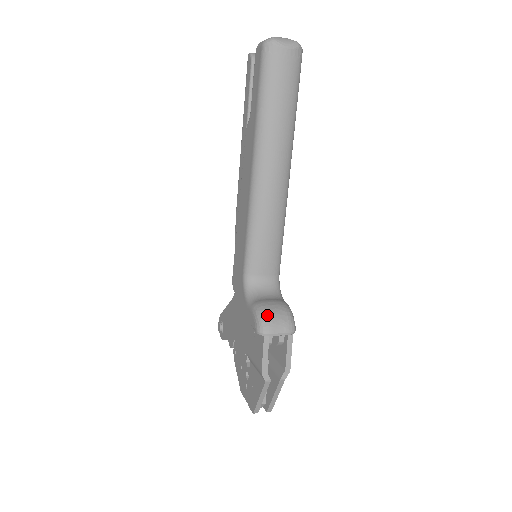
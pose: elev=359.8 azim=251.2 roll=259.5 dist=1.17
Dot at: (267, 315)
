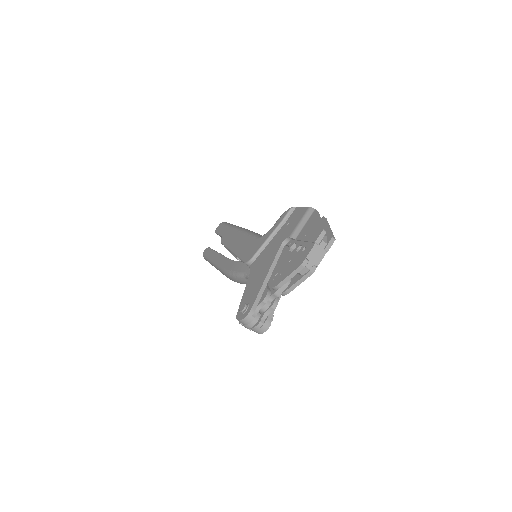
Dot at: occluded
